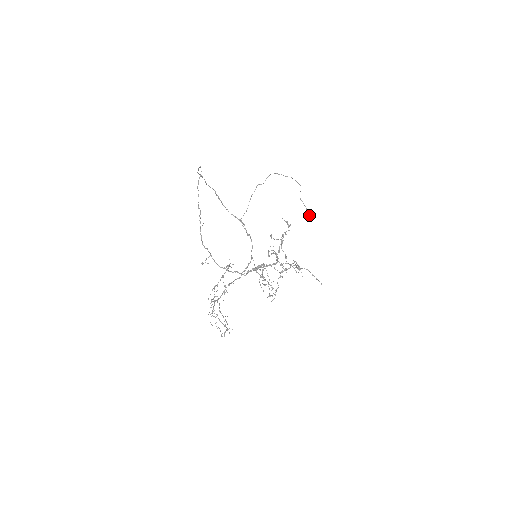
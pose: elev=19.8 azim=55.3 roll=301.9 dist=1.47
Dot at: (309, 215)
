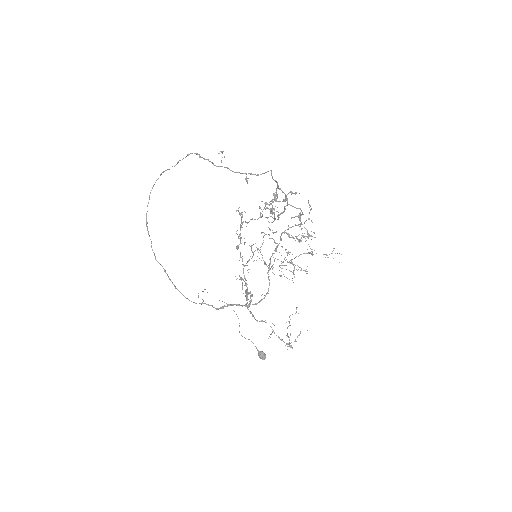
Dot at: (264, 353)
